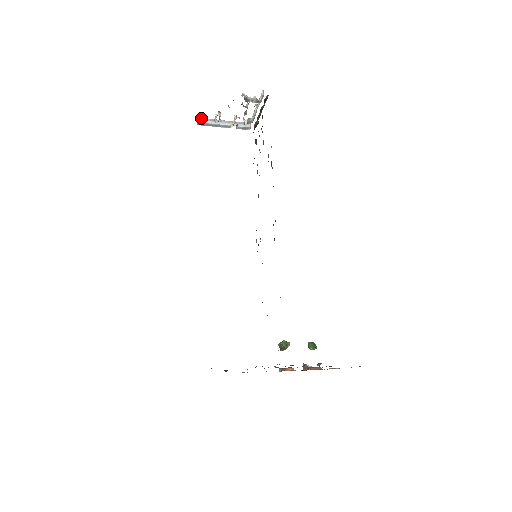
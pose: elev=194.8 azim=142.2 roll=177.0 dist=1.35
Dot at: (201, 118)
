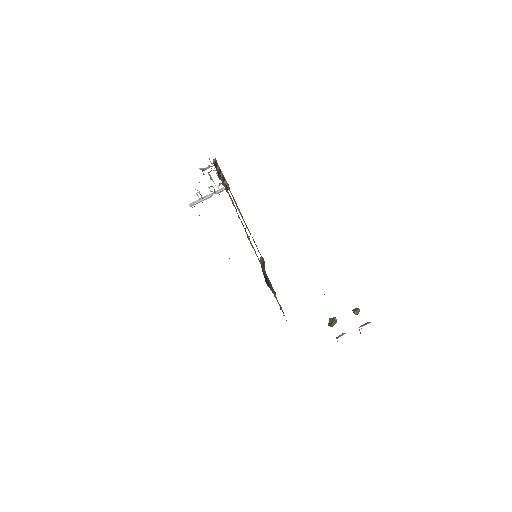
Dot at: (192, 203)
